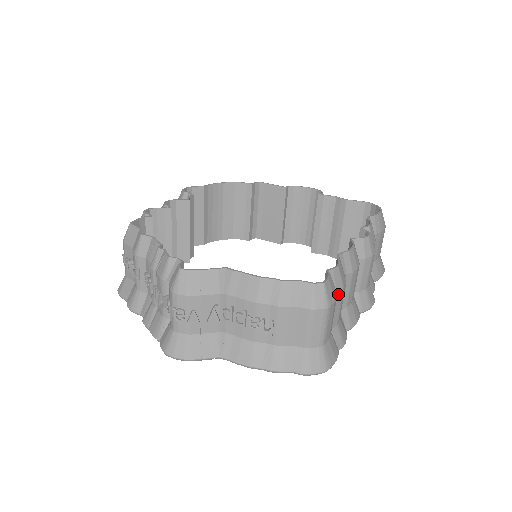
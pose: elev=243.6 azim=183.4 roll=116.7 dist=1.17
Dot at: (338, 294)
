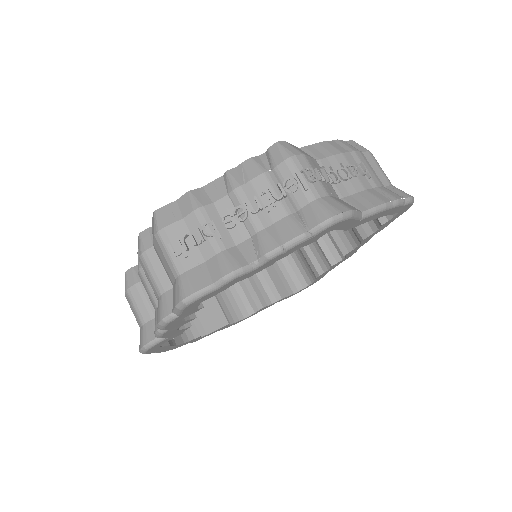
Dot at: occluded
